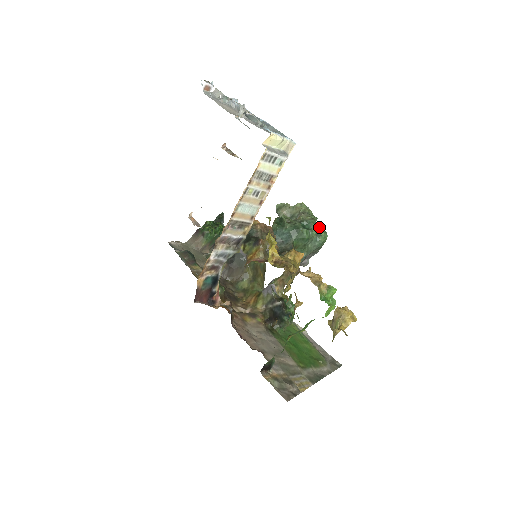
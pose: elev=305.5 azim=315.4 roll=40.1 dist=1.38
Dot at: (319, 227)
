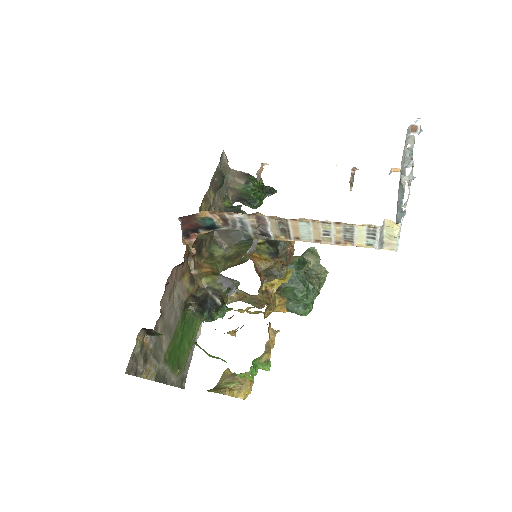
Dot at: (313, 303)
